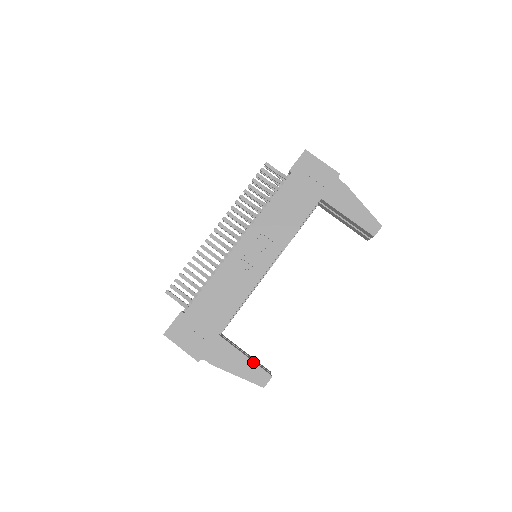
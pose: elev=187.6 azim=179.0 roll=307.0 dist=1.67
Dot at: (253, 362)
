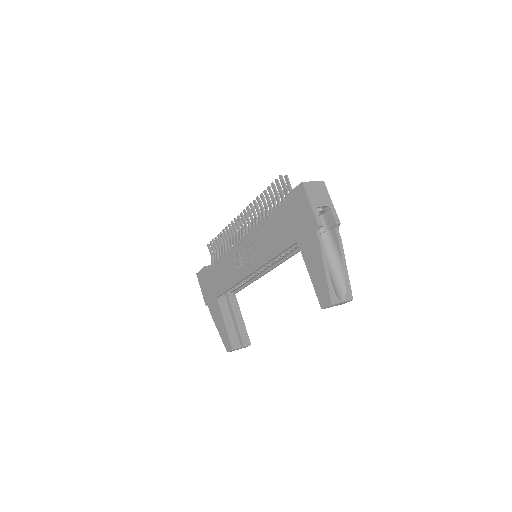
Dot at: (227, 332)
